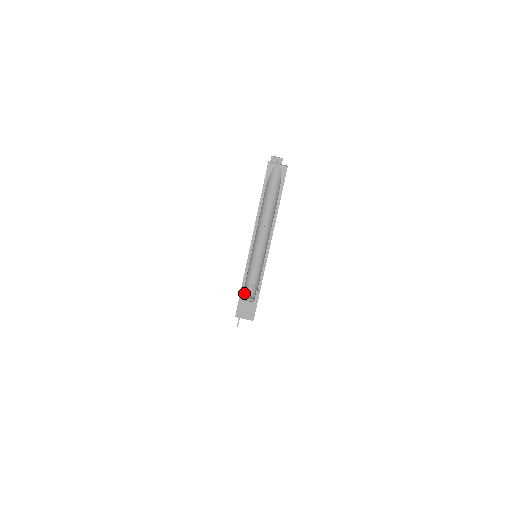
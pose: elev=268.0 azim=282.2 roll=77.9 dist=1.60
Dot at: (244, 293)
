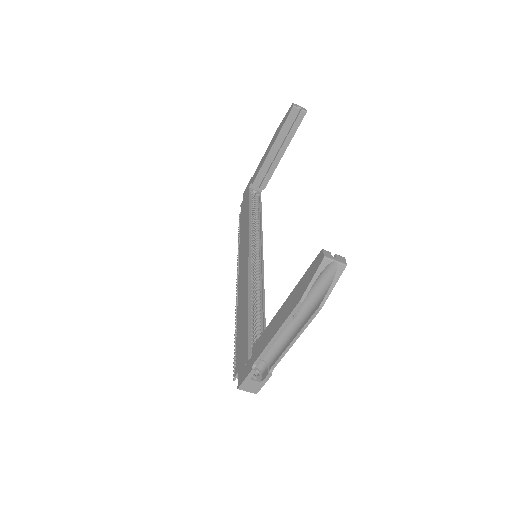
Dot at: occluded
